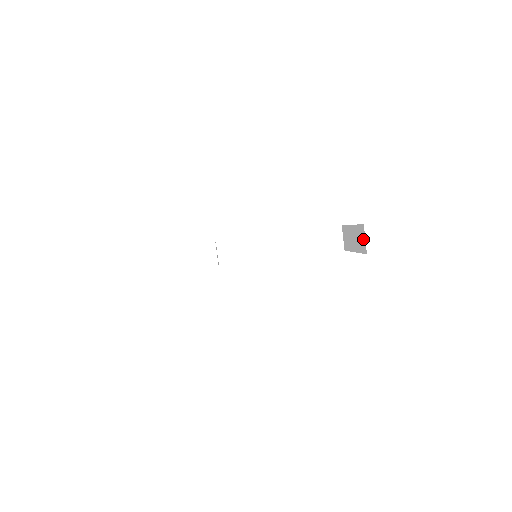
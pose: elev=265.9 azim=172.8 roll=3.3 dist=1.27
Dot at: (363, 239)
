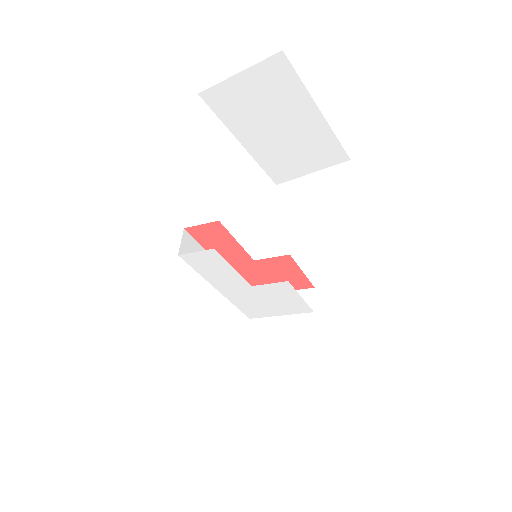
Dot at: (309, 300)
